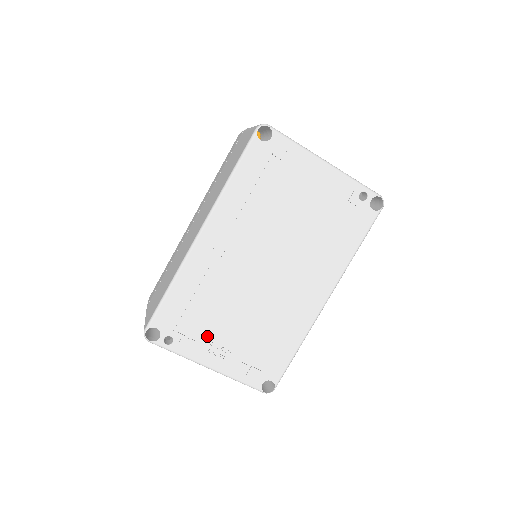
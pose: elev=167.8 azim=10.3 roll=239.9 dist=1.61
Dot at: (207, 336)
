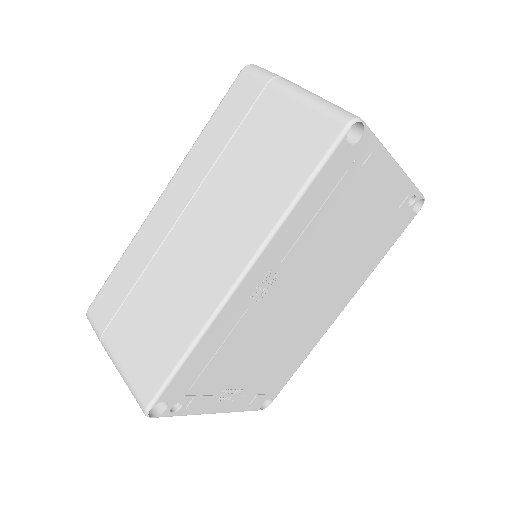
Dot at: (221, 386)
